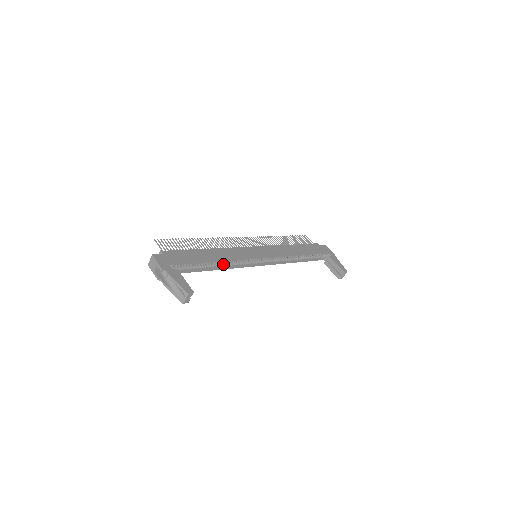
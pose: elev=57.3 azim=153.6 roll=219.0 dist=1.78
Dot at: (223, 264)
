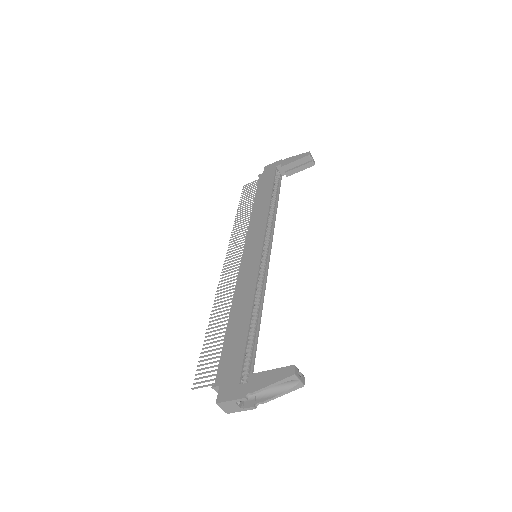
Dot at: (256, 304)
